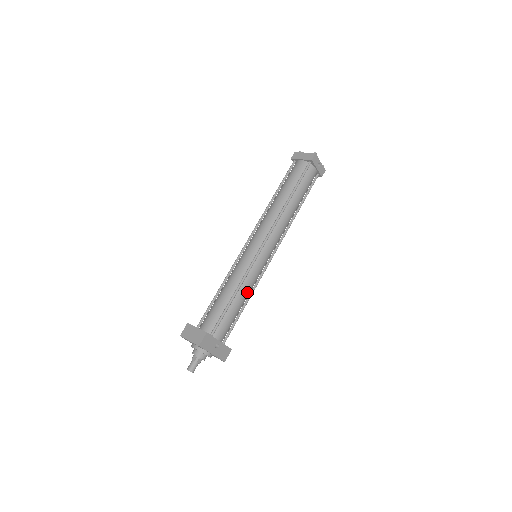
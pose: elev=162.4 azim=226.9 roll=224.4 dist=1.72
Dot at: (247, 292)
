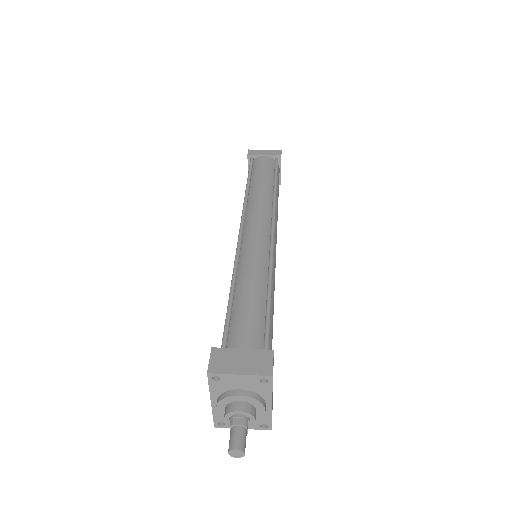
Dot at: occluded
